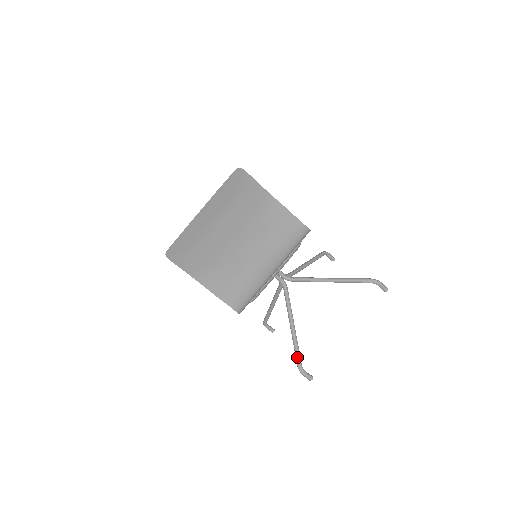
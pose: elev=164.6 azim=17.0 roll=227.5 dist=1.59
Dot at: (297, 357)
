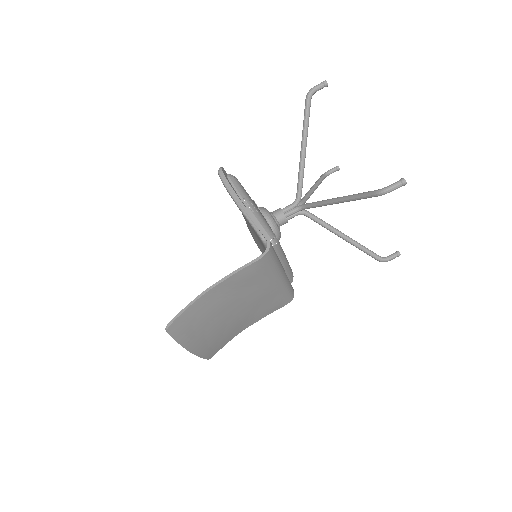
Dot at: occluded
